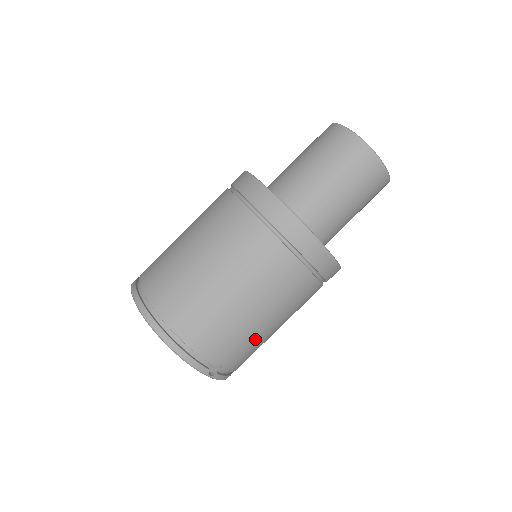
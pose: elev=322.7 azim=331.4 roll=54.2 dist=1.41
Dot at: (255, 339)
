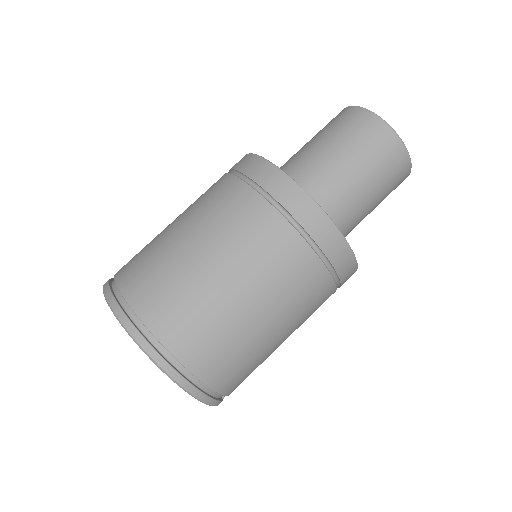
Dot at: occluded
